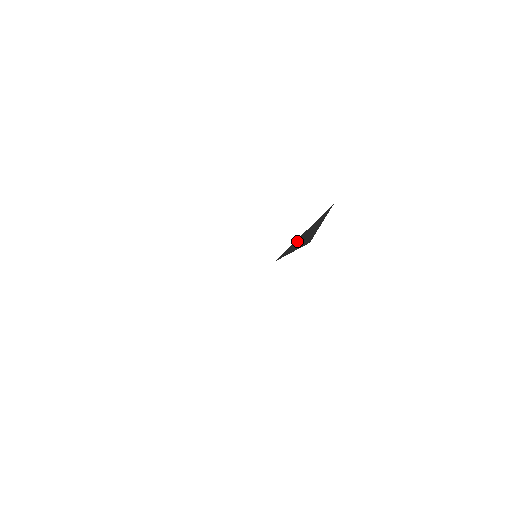
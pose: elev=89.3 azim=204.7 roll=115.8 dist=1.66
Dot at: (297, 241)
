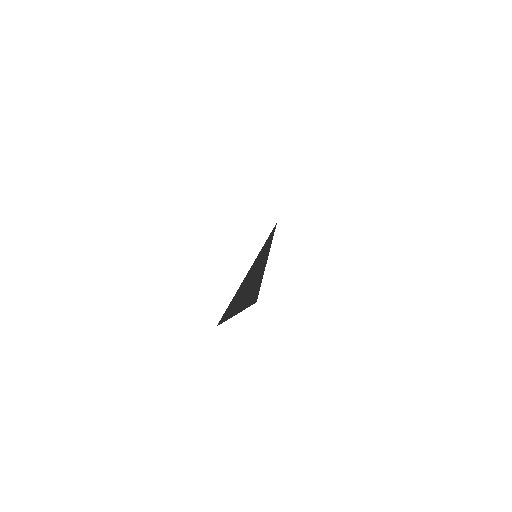
Dot at: (247, 300)
